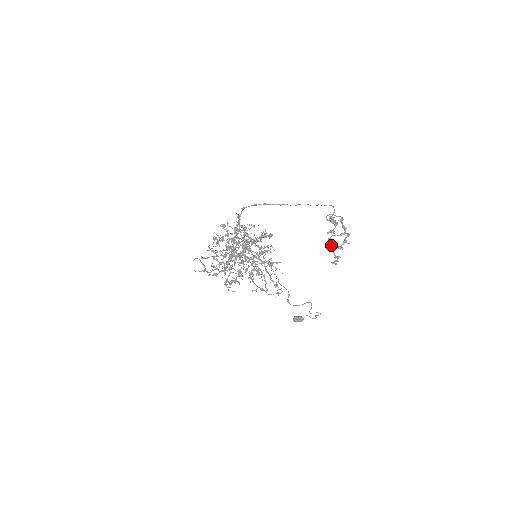
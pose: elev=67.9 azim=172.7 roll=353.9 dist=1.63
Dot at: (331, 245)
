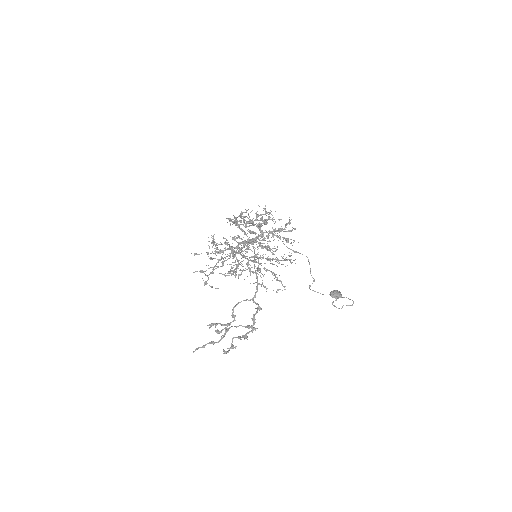
Dot at: (213, 343)
